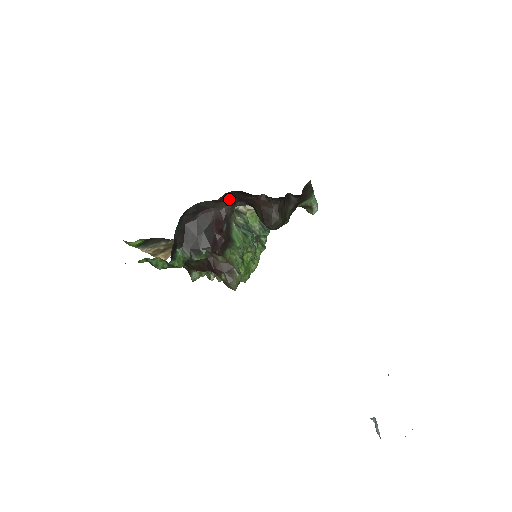
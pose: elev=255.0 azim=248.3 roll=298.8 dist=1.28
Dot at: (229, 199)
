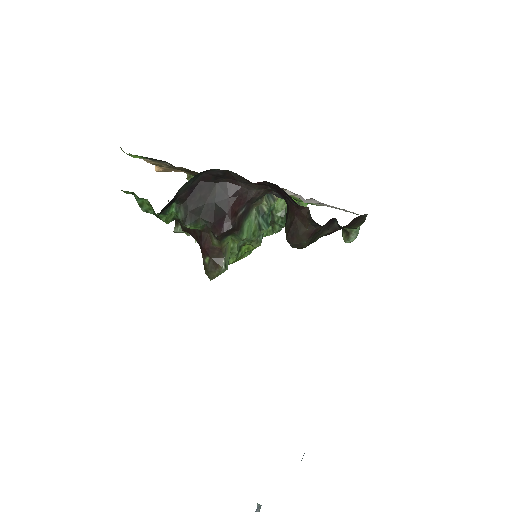
Dot at: (267, 185)
